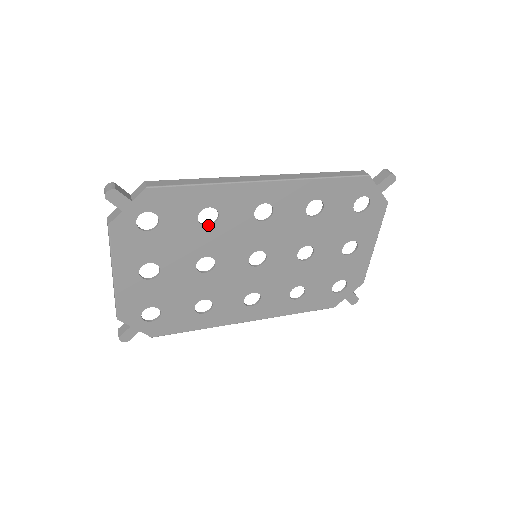
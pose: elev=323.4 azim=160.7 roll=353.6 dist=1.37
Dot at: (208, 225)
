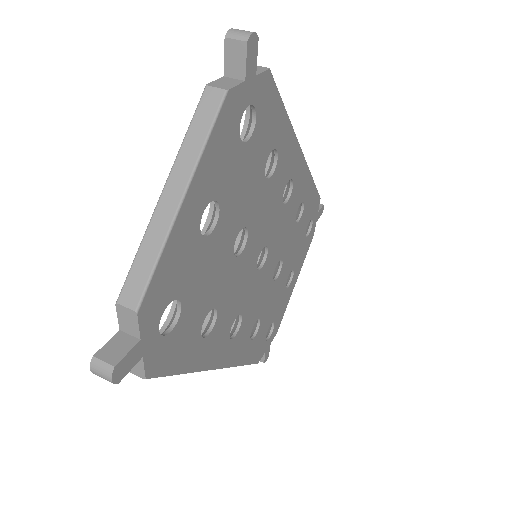
Dot at: (265, 177)
